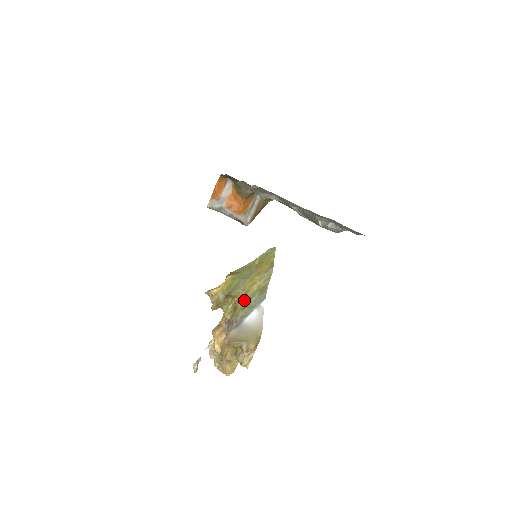
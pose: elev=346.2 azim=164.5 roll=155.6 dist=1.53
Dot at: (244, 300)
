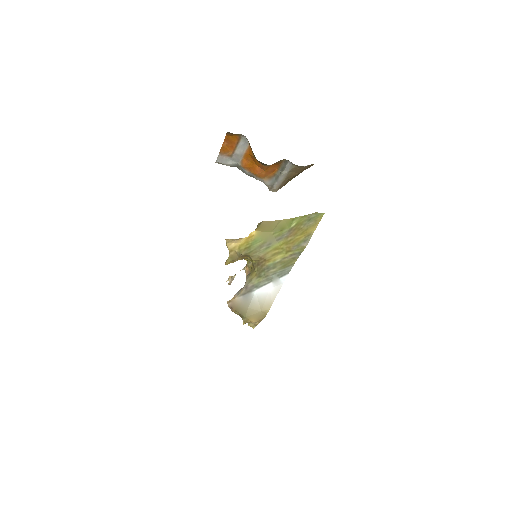
Dot at: (261, 268)
